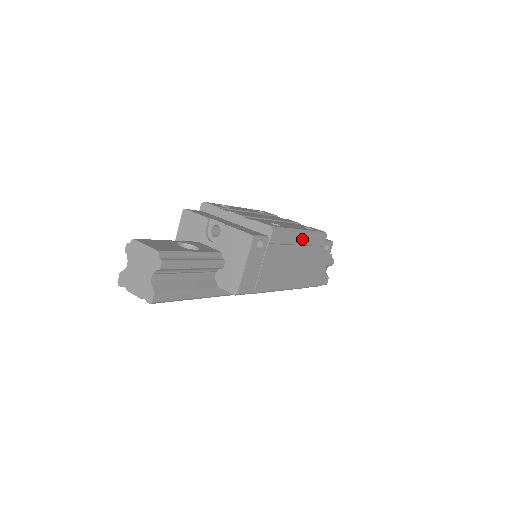
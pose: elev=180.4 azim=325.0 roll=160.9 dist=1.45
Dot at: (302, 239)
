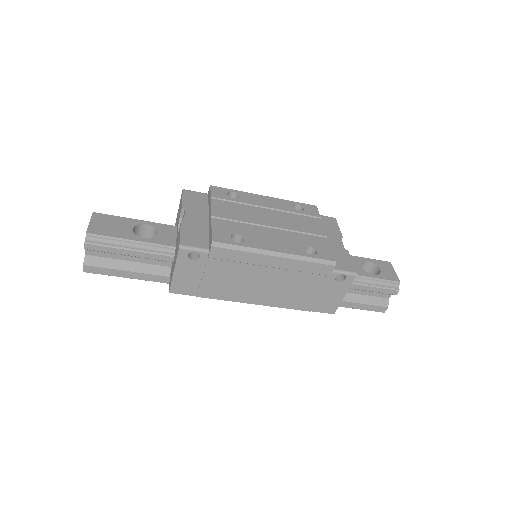
Dot at: (276, 262)
